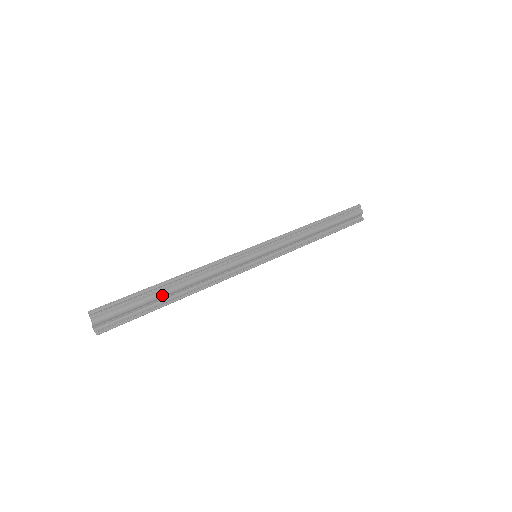
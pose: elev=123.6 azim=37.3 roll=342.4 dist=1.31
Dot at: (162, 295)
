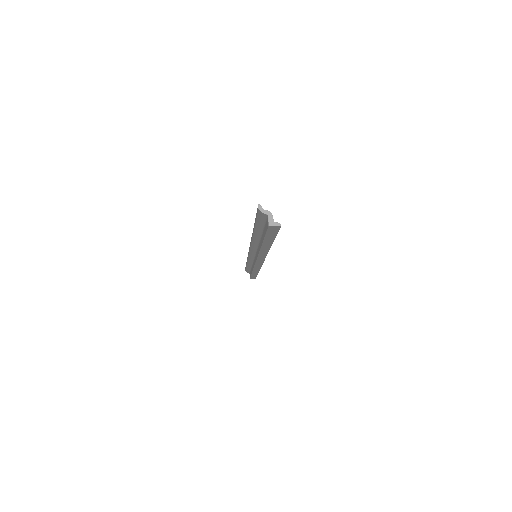
Dot at: occluded
